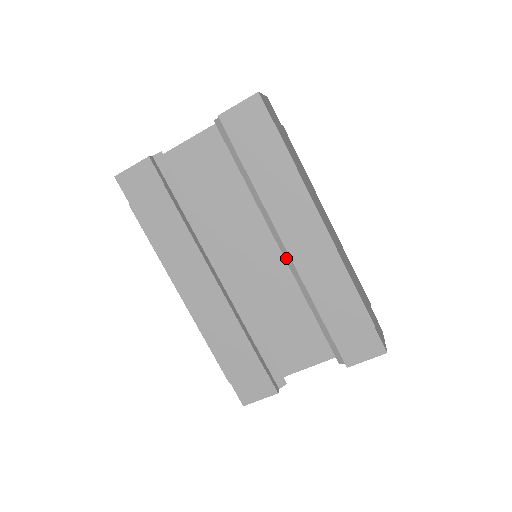
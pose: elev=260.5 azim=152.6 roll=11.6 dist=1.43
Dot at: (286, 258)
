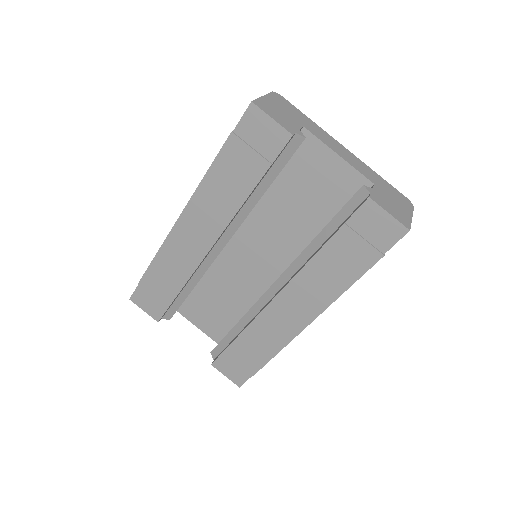
Dot at: (268, 292)
